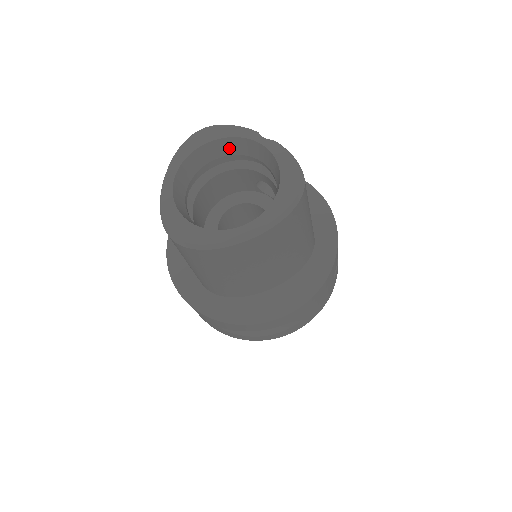
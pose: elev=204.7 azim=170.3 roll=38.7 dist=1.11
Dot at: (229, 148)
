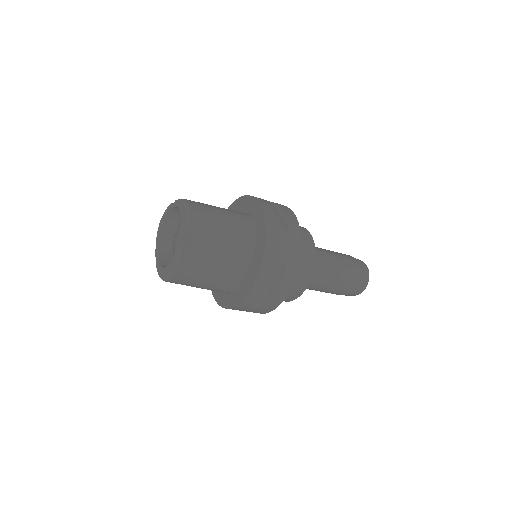
Dot at: (172, 221)
